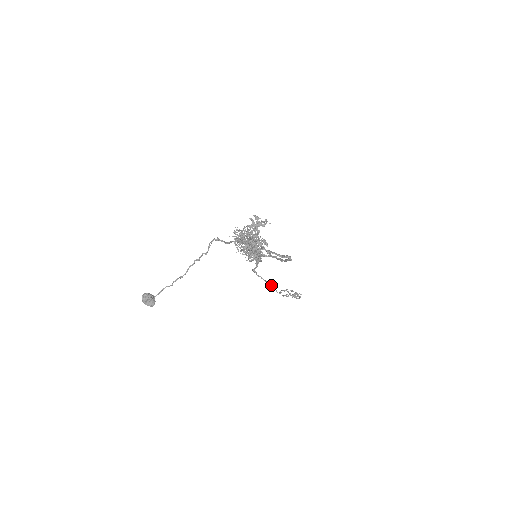
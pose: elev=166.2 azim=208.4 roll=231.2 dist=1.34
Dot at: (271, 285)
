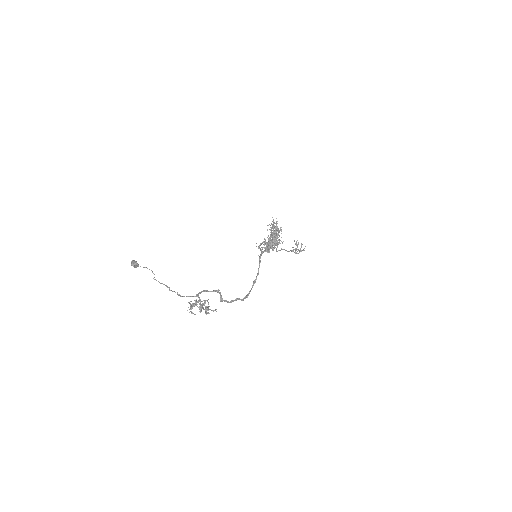
Dot at: (275, 247)
